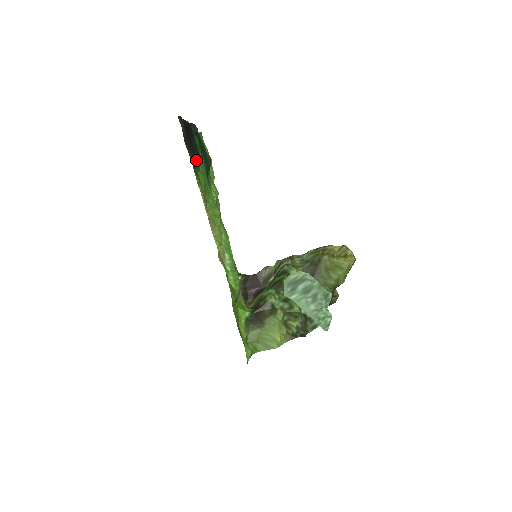
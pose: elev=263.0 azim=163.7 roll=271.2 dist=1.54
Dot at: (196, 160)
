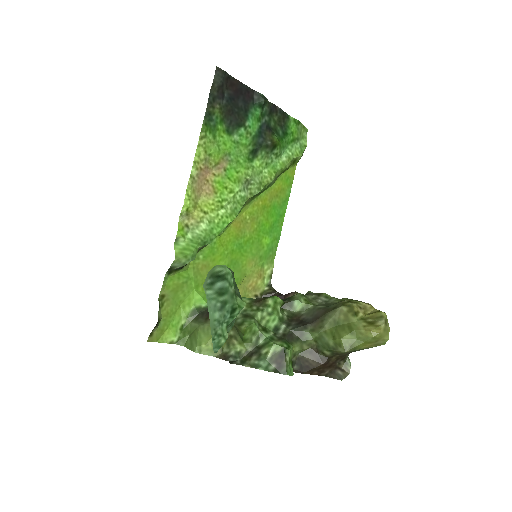
Dot at: (231, 123)
